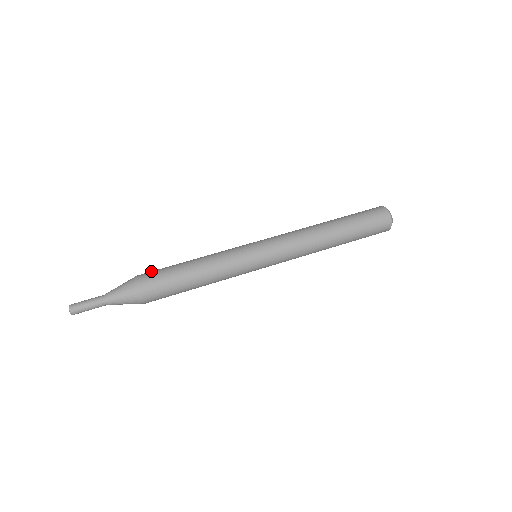
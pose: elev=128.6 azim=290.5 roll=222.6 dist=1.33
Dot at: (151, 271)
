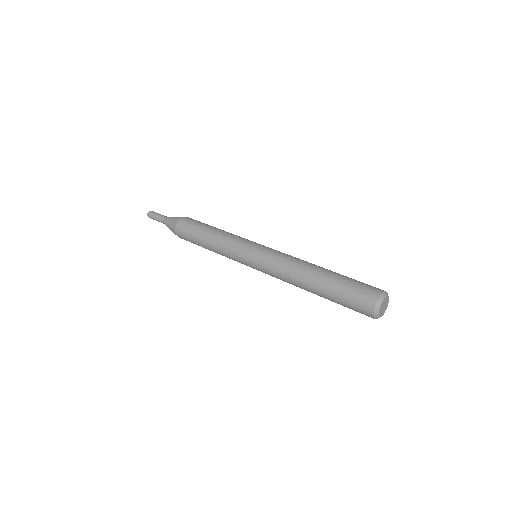
Dot at: (190, 220)
